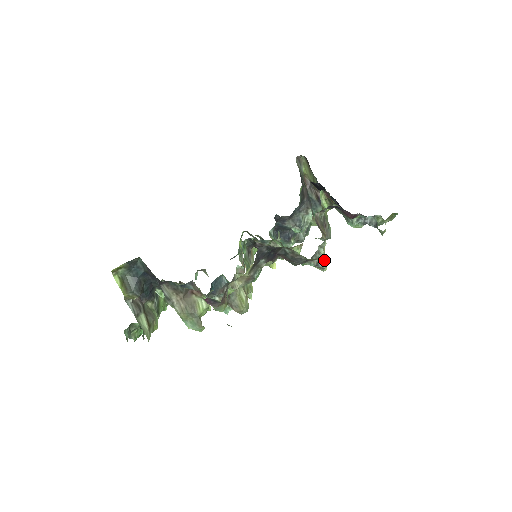
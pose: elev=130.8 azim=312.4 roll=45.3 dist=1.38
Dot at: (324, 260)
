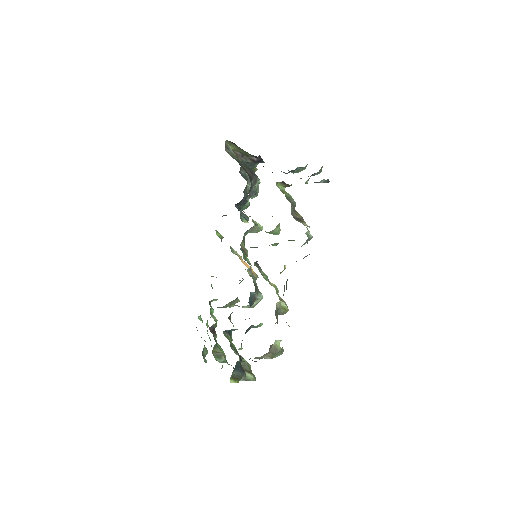
Dot at: (312, 236)
